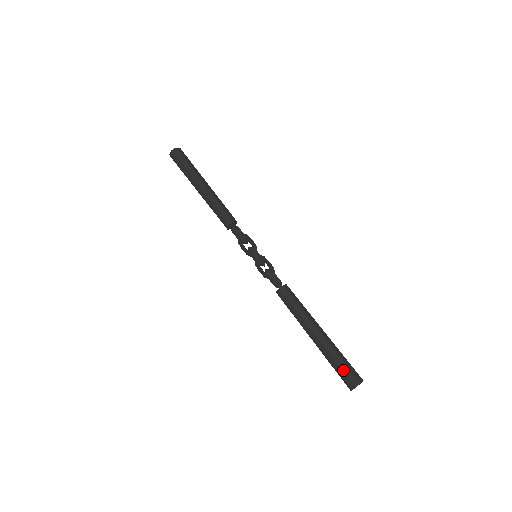
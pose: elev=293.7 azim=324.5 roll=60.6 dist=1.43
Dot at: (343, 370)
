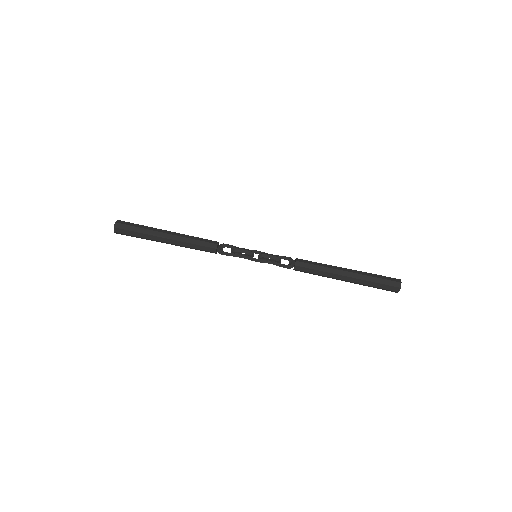
Dot at: (382, 288)
